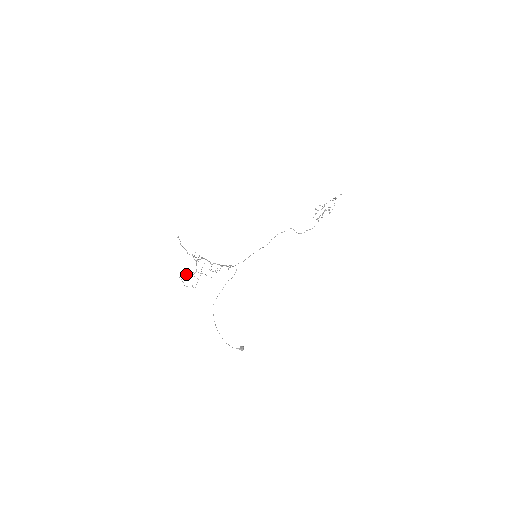
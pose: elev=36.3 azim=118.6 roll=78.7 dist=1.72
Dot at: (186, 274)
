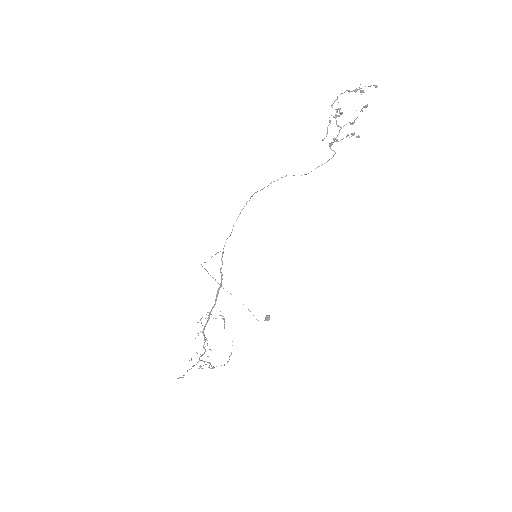
Dot at: occluded
